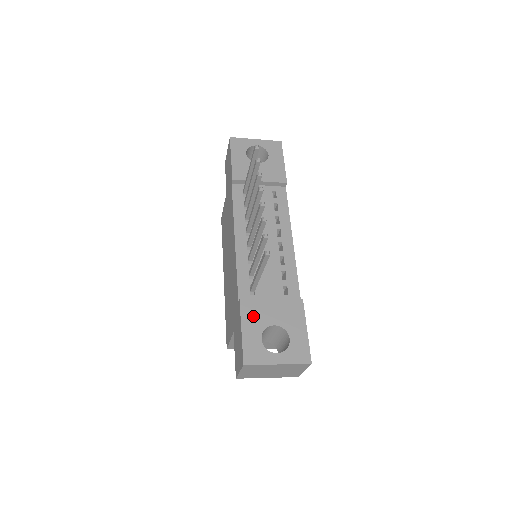
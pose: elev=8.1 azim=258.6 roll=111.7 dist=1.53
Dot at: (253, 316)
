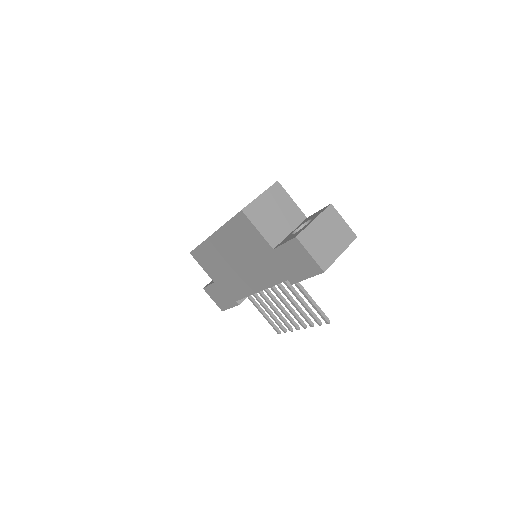
Dot at: occluded
